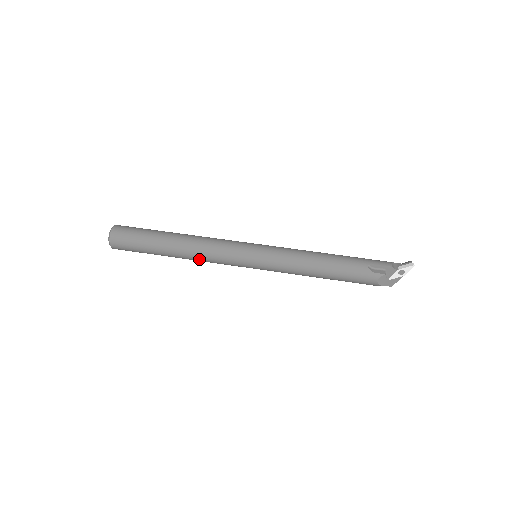
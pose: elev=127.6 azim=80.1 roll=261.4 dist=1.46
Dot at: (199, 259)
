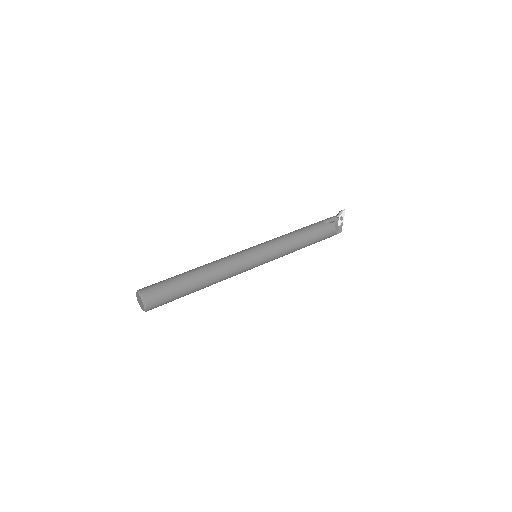
Dot at: (222, 277)
